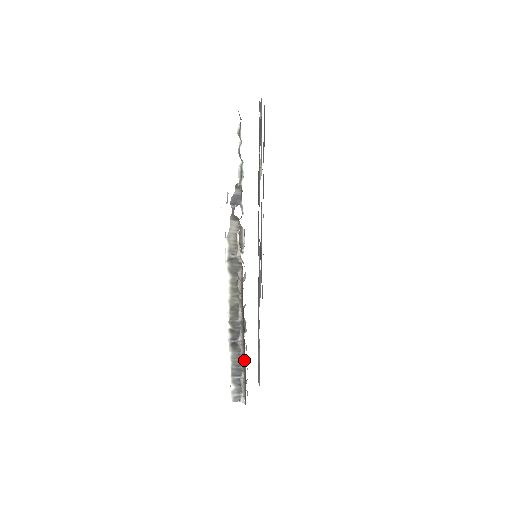
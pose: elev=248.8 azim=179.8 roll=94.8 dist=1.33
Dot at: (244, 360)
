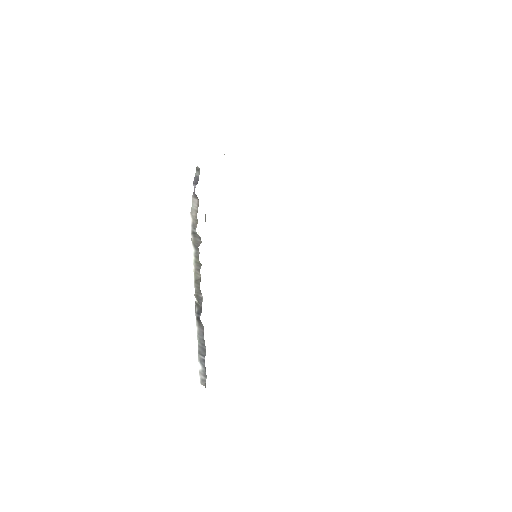
Dot at: occluded
